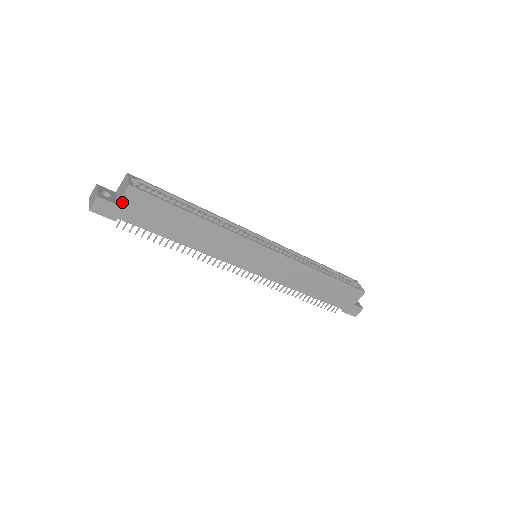
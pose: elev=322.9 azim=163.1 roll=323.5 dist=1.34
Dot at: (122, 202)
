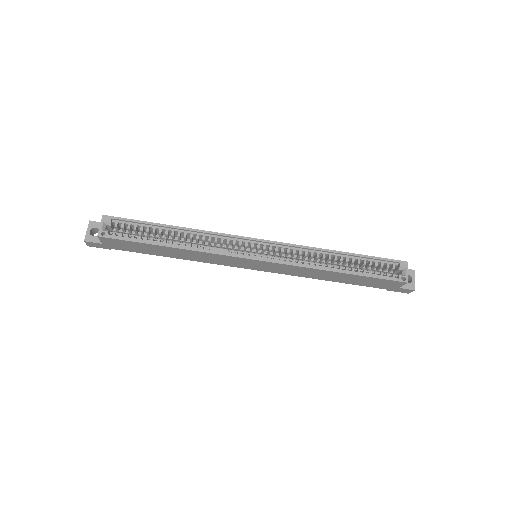
Dot at: (104, 243)
